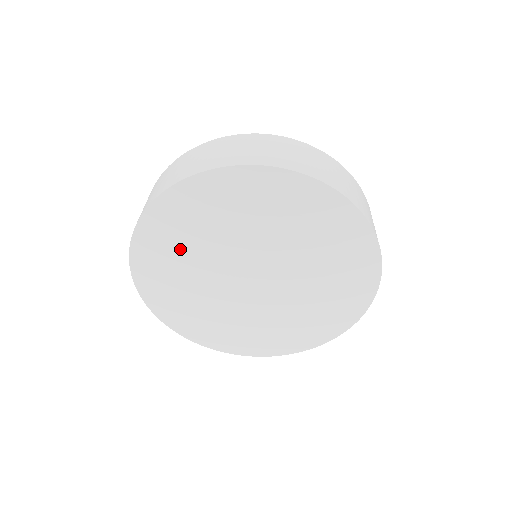
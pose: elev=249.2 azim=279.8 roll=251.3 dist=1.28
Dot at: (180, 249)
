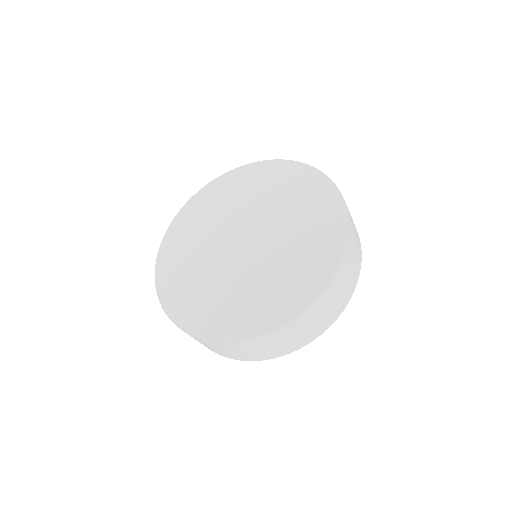
Dot at: (189, 276)
